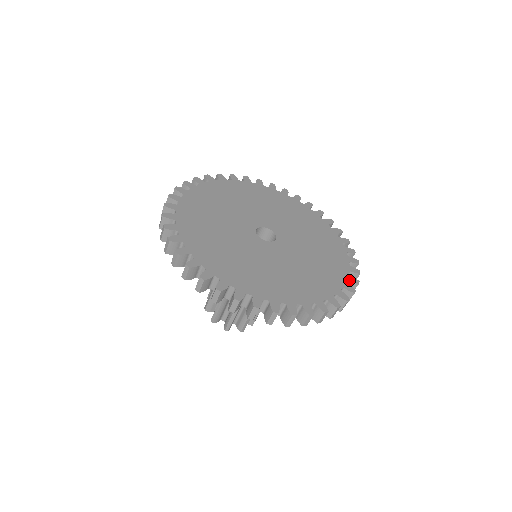
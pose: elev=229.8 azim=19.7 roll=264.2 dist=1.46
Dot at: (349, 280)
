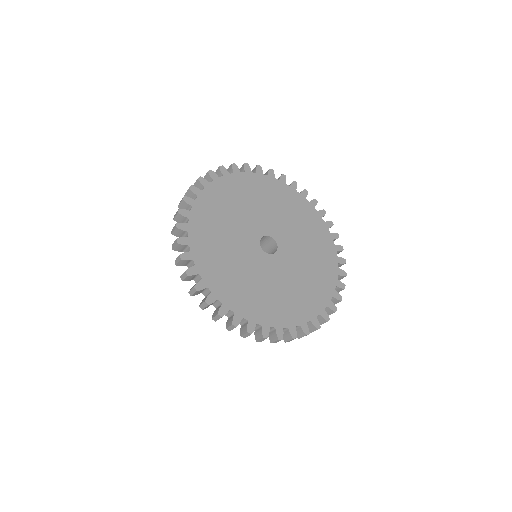
Dot at: (289, 329)
